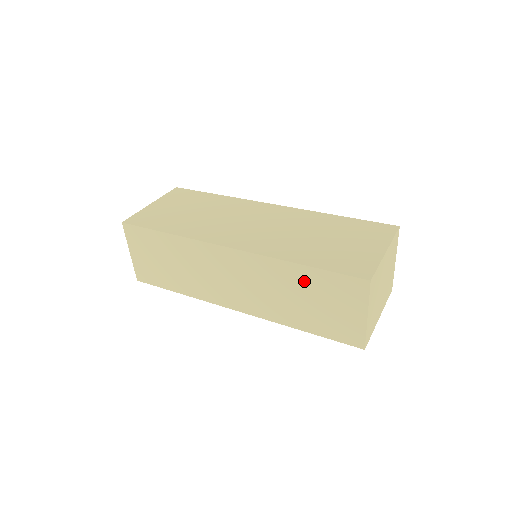
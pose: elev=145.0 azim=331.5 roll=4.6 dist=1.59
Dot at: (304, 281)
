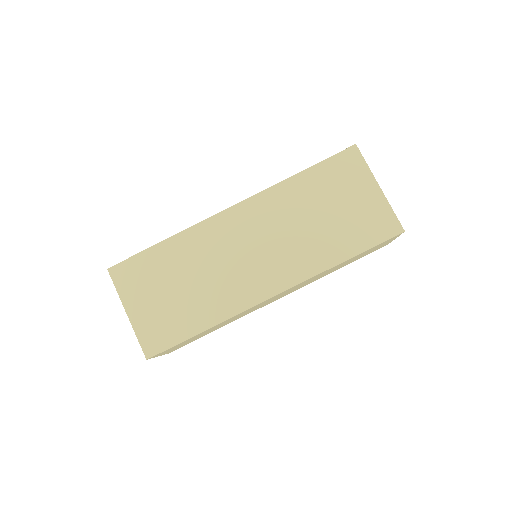
Dot at: occluded
